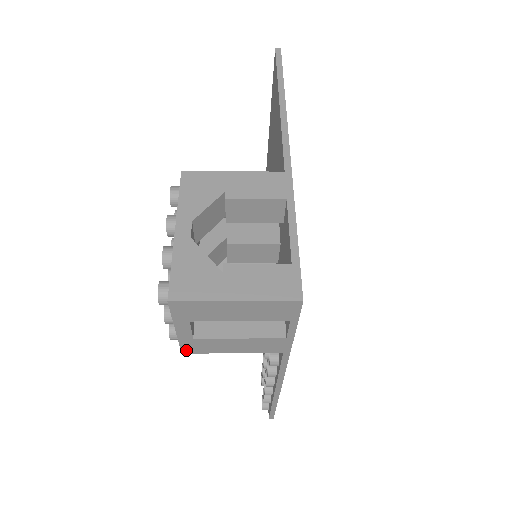
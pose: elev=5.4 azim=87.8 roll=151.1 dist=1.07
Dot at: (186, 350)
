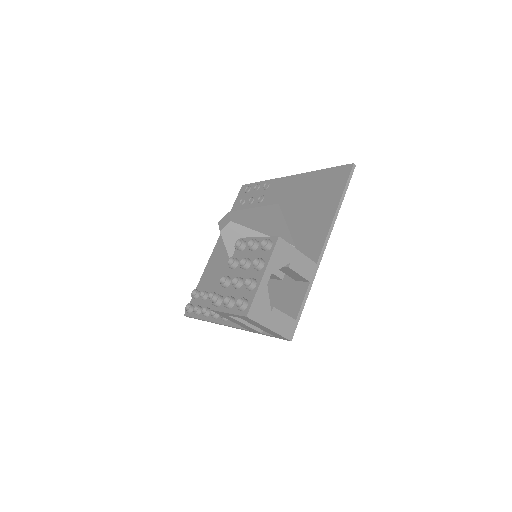
Dot at: (214, 311)
